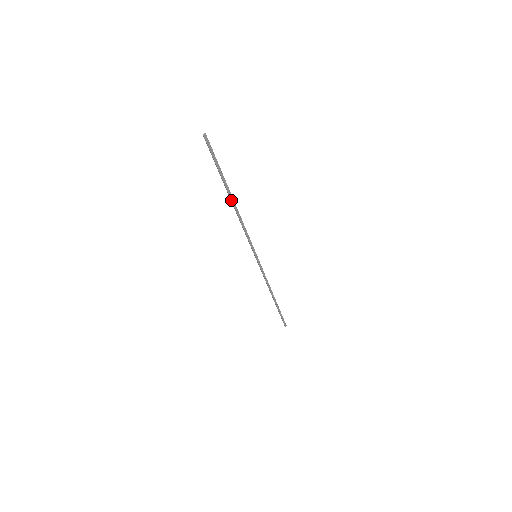
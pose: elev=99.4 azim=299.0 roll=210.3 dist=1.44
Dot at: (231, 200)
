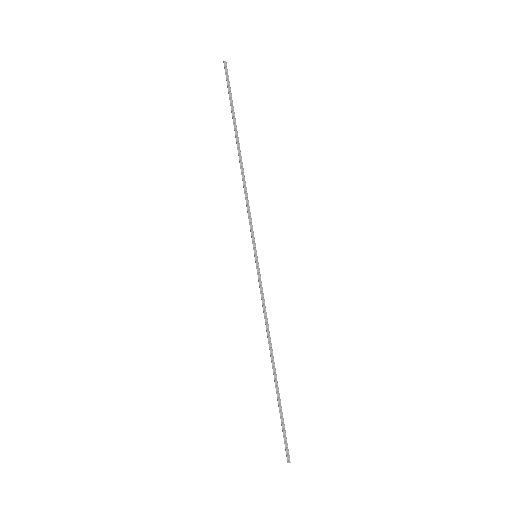
Dot at: (237, 148)
